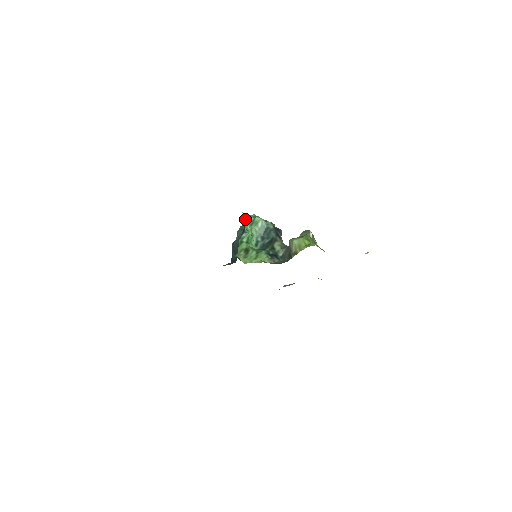
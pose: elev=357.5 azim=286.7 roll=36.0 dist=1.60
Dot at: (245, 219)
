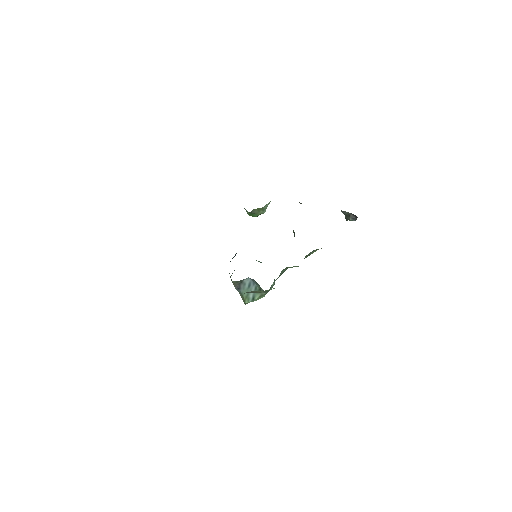
Dot at: occluded
